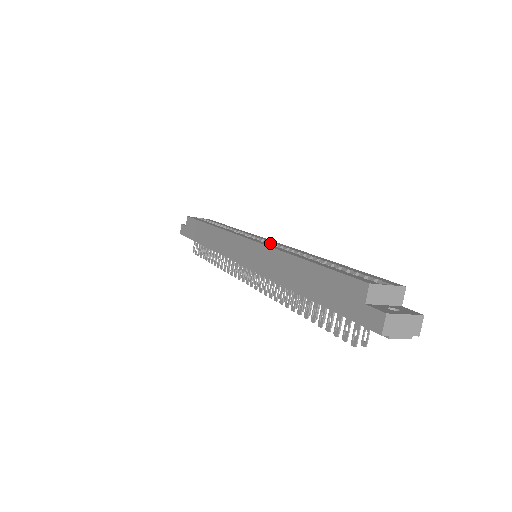
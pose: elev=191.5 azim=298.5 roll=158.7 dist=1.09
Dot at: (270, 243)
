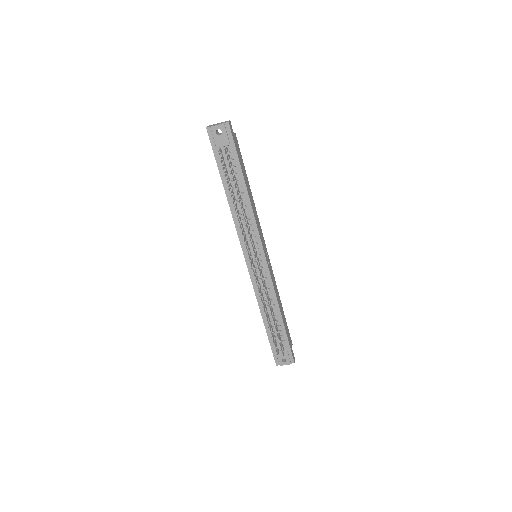
Dot at: occluded
